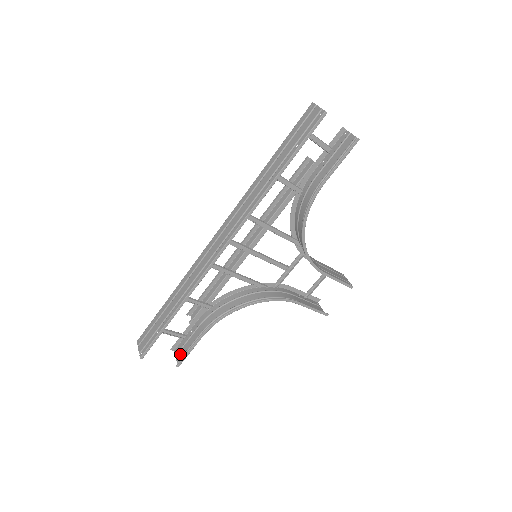
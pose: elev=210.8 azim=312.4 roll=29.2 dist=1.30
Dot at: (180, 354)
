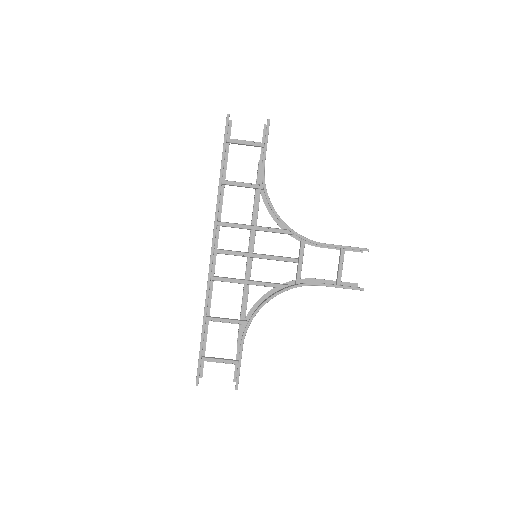
Dot at: occluded
